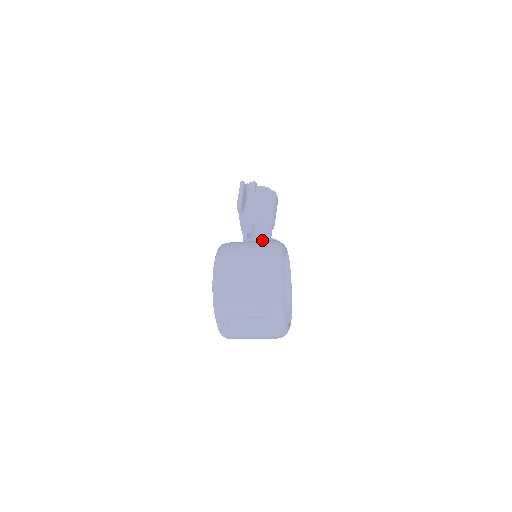
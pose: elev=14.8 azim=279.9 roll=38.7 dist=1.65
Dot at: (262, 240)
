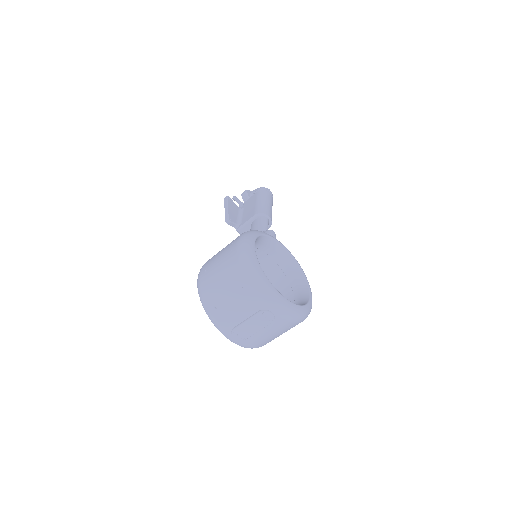
Dot at: occluded
